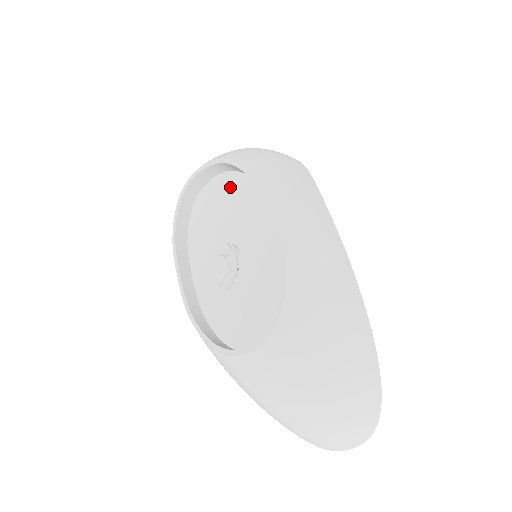
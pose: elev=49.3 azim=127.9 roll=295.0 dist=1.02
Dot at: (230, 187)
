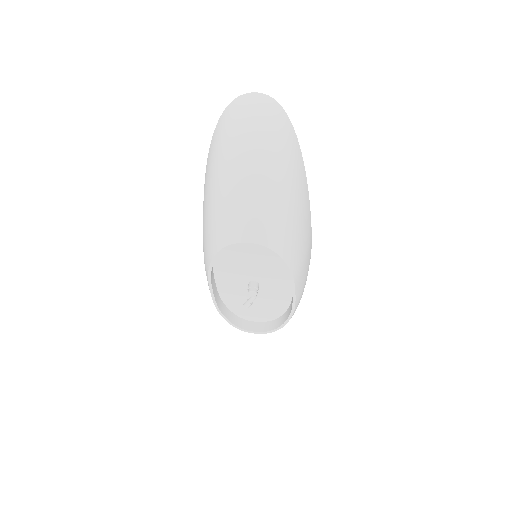
Dot at: (262, 249)
